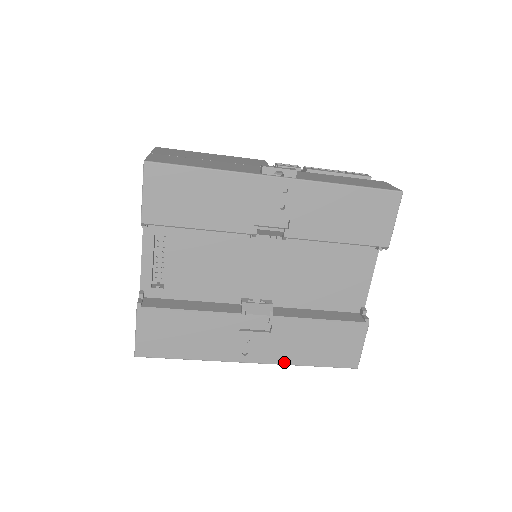
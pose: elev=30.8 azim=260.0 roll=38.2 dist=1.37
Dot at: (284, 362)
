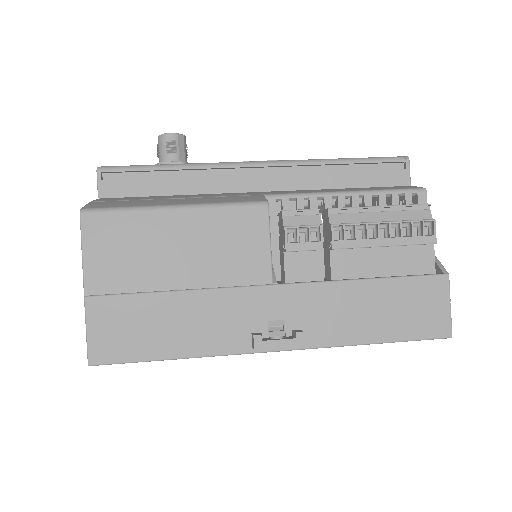
Dot at: occluded
